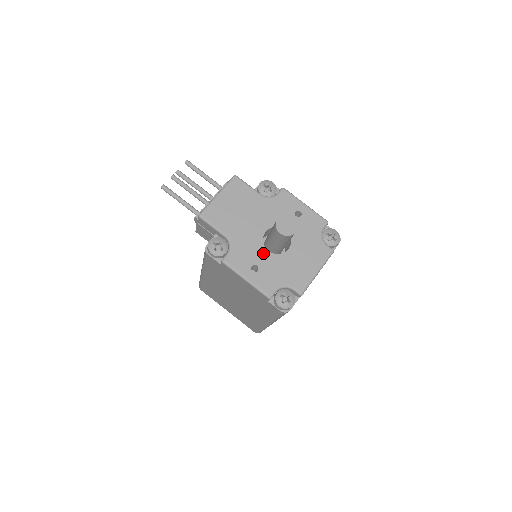
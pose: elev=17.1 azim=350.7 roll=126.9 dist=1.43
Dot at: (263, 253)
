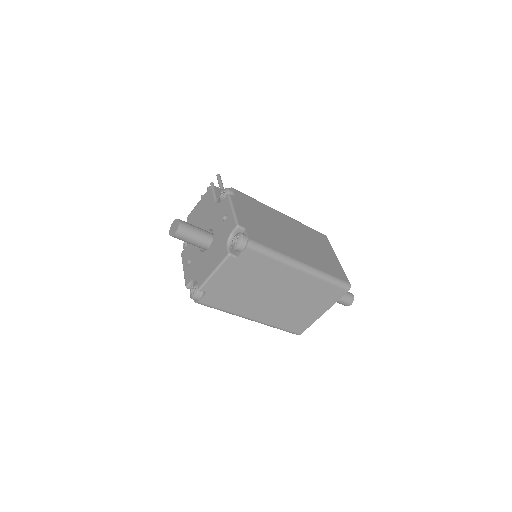
Dot at: (197, 250)
